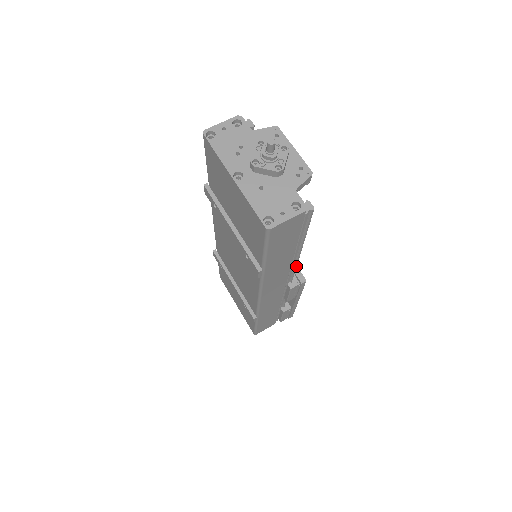
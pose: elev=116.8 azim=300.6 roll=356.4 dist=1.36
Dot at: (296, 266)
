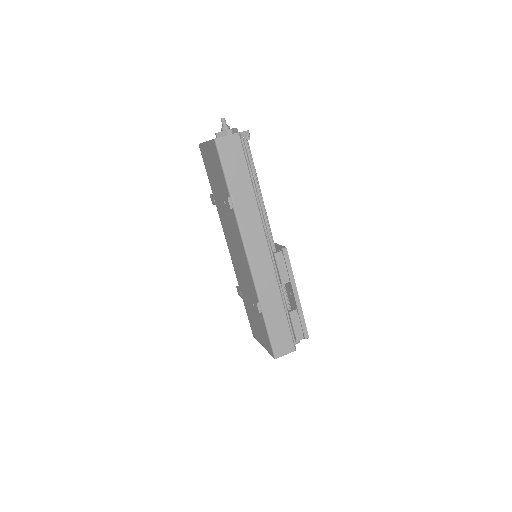
Dot at: (267, 220)
